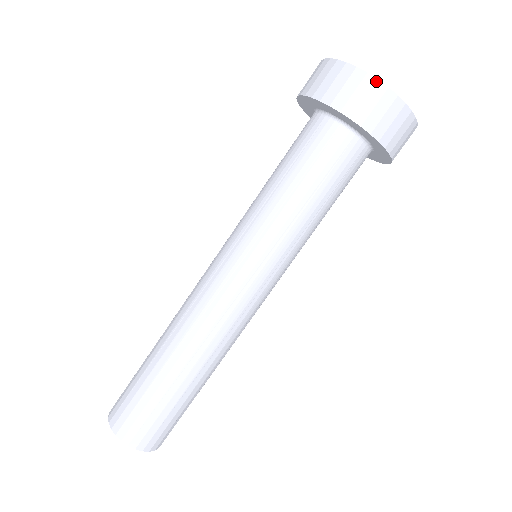
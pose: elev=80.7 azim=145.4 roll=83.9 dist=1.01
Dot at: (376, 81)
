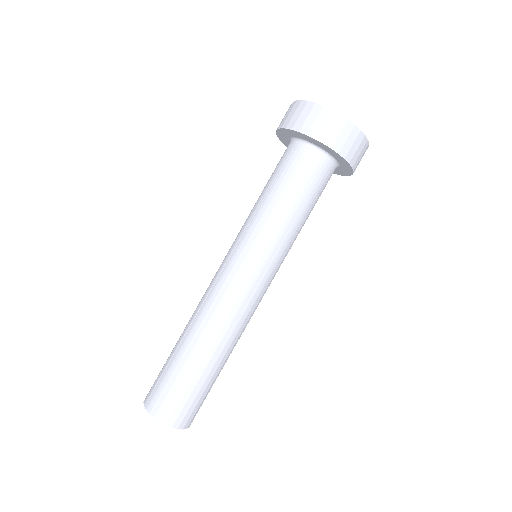
Dot at: (307, 102)
